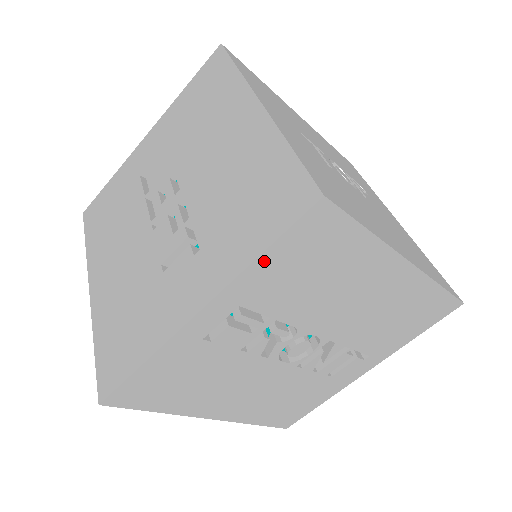
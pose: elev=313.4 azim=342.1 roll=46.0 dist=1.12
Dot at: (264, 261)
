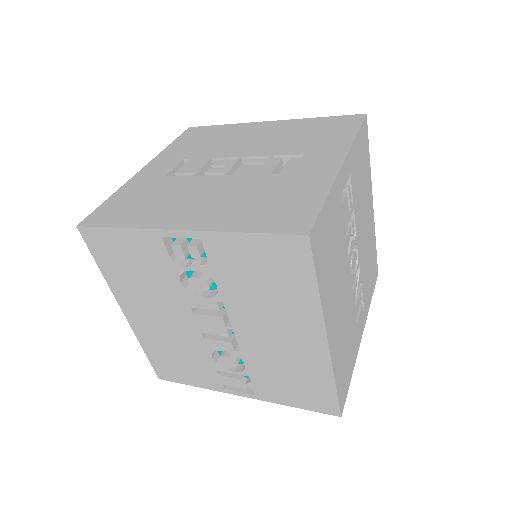
Dot at: (357, 141)
